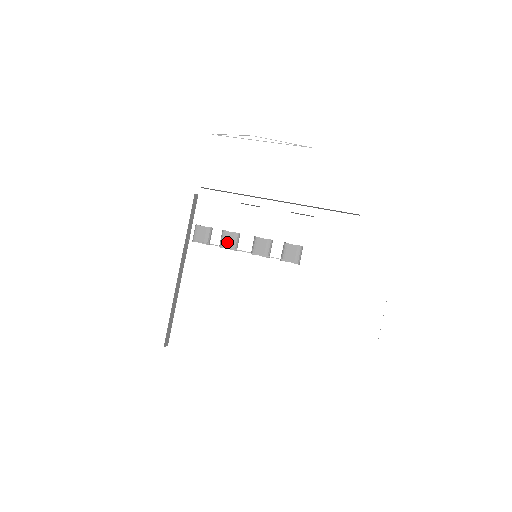
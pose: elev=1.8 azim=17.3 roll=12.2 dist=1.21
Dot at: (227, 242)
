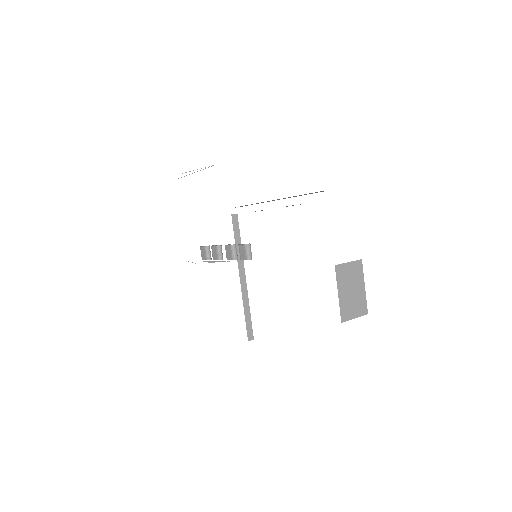
Dot at: (214, 255)
